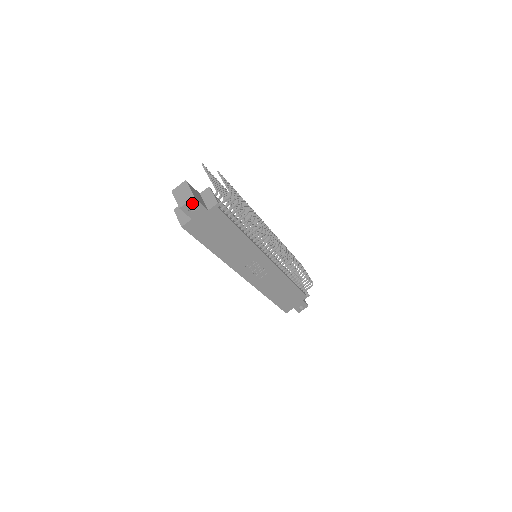
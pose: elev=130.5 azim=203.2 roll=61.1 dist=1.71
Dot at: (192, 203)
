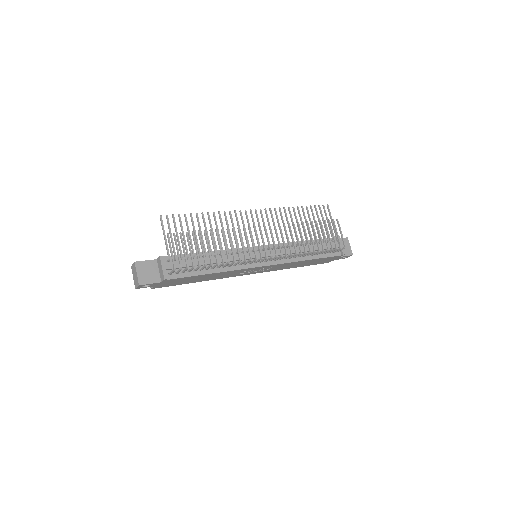
Dot at: occluded
